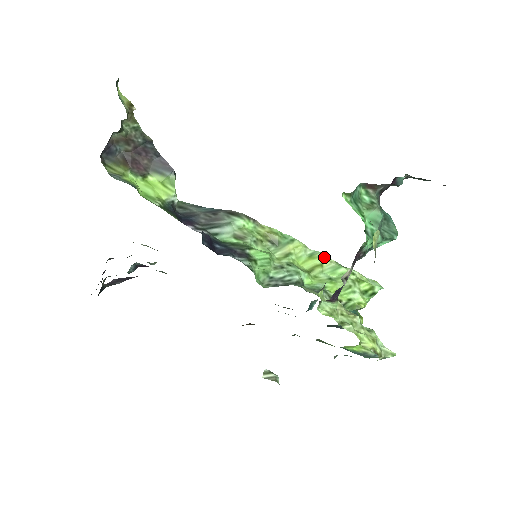
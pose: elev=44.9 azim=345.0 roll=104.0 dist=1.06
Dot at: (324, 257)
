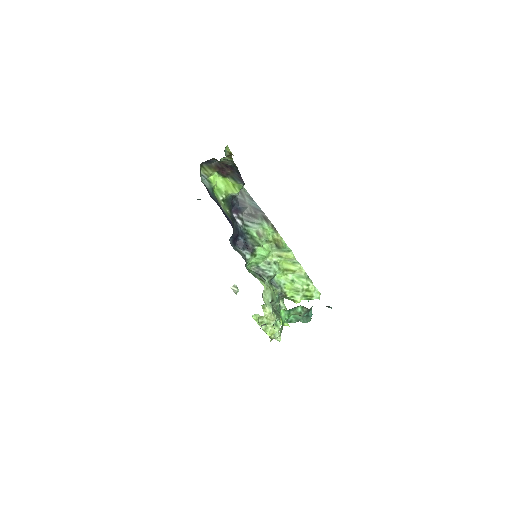
Dot at: (300, 268)
